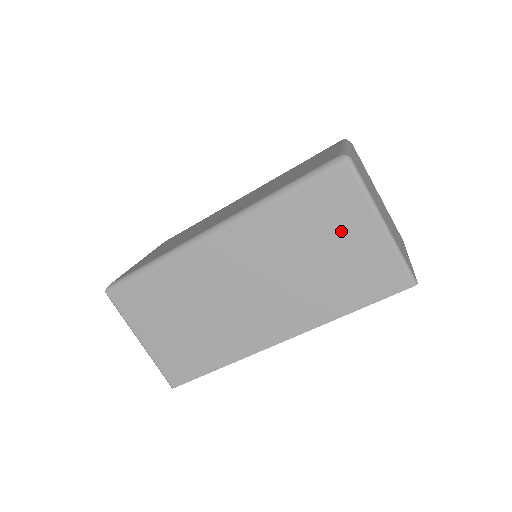
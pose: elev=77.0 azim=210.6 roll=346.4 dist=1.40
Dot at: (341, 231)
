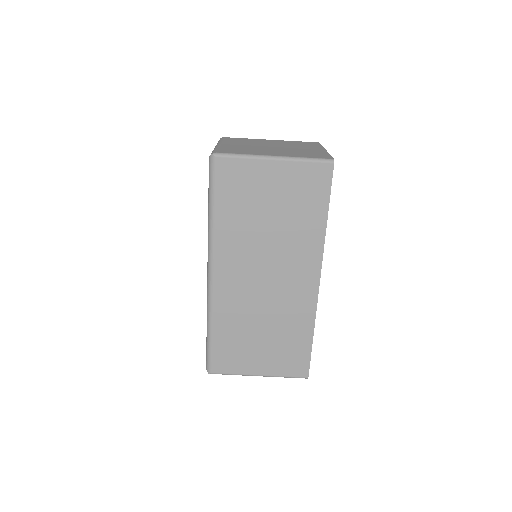
Dot at: (261, 190)
